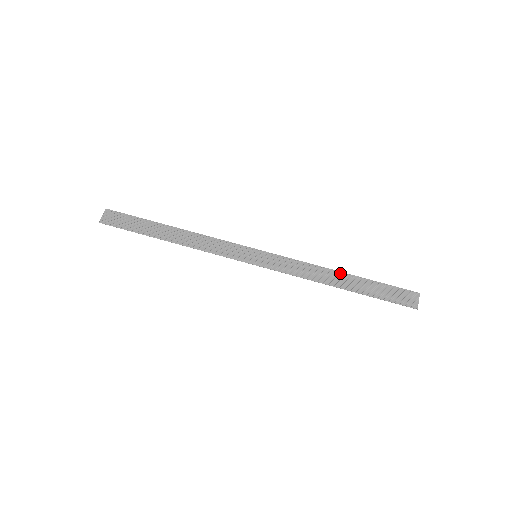
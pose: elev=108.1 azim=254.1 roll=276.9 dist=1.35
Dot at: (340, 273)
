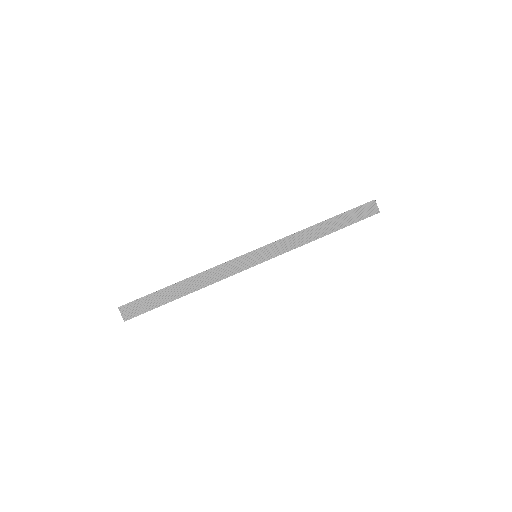
Dot at: (319, 224)
